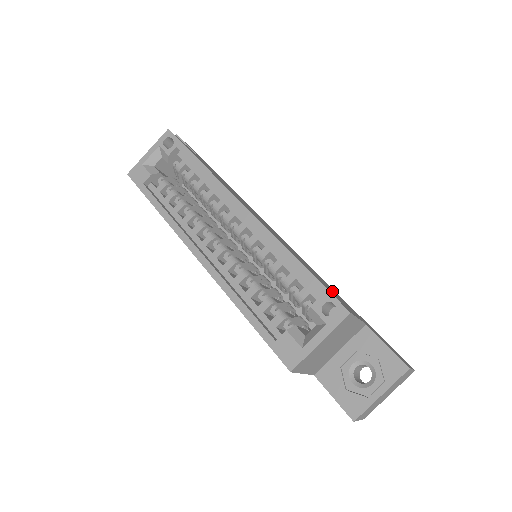
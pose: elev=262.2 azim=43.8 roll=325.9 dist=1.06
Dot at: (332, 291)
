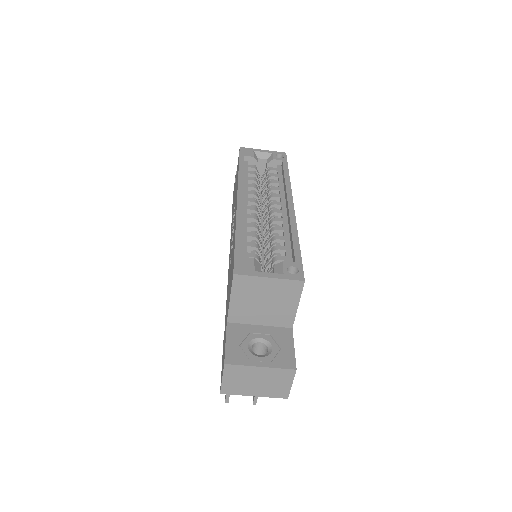
Dot at: occluded
